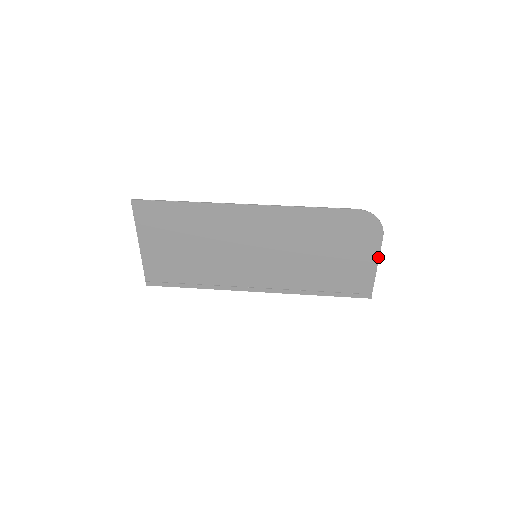
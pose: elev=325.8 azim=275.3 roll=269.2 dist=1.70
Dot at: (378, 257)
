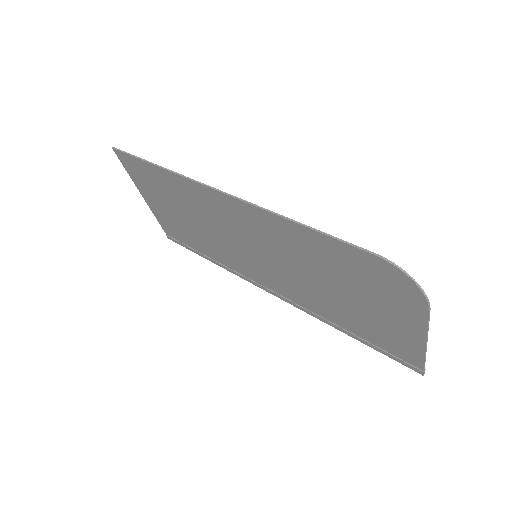
Dot at: (425, 333)
